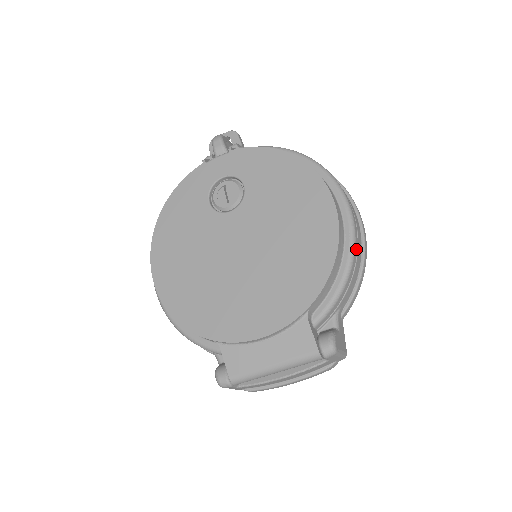
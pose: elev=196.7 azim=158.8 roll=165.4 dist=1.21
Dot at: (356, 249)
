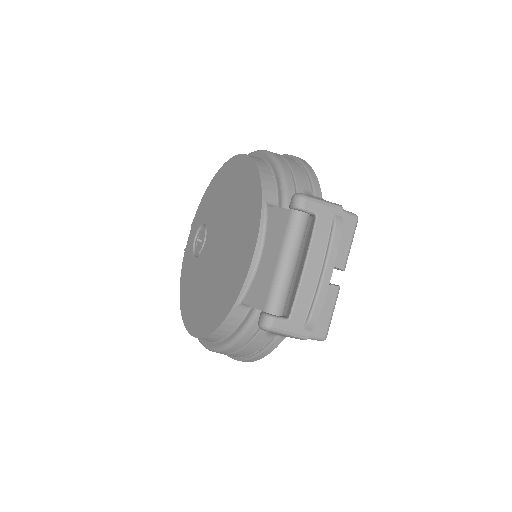
Dot at: (278, 156)
